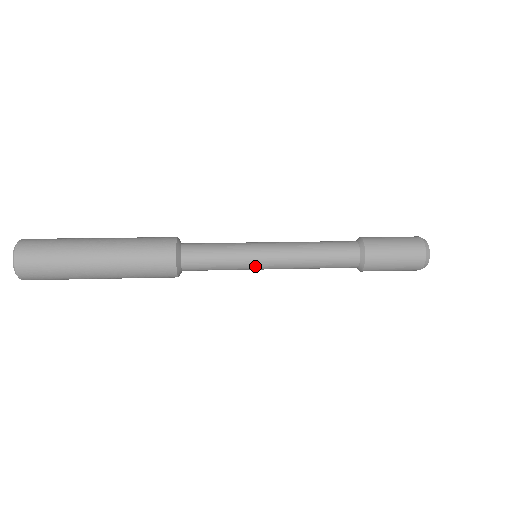
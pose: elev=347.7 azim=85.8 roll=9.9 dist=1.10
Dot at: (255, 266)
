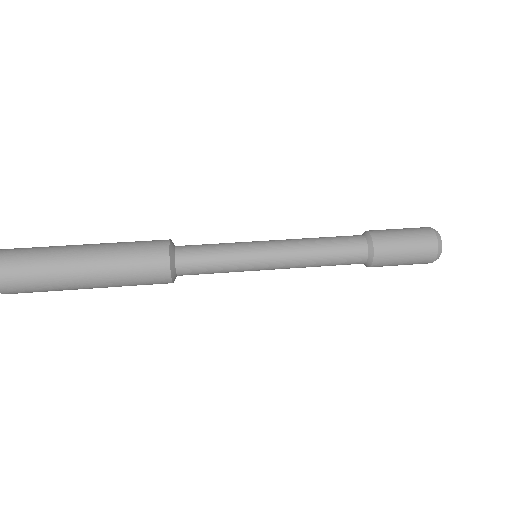
Dot at: (256, 262)
